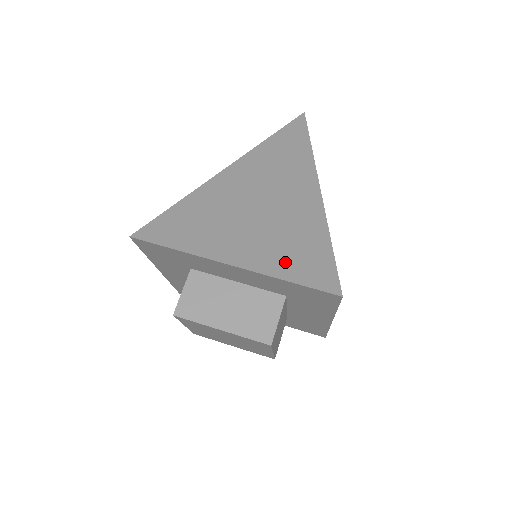
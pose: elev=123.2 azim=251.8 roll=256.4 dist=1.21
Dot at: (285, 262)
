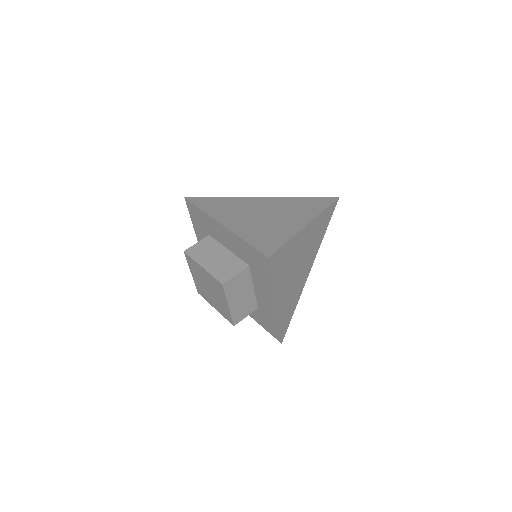
Dot at: (252, 235)
